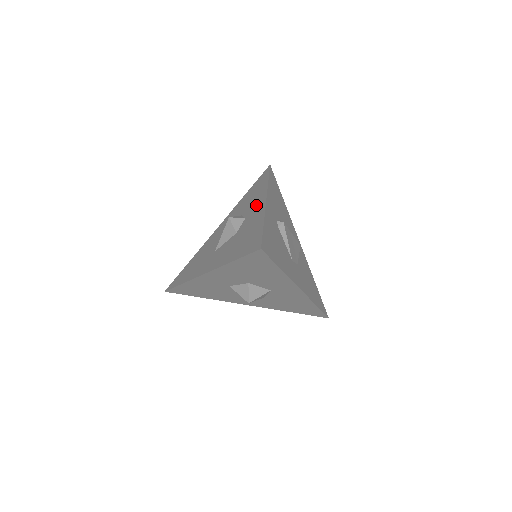
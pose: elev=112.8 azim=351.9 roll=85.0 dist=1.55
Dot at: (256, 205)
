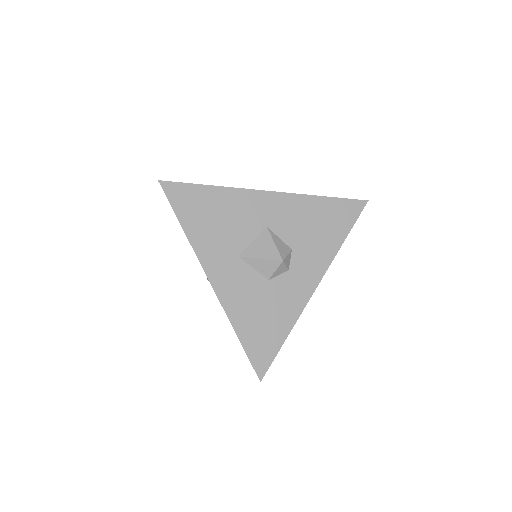
Dot at: (308, 273)
